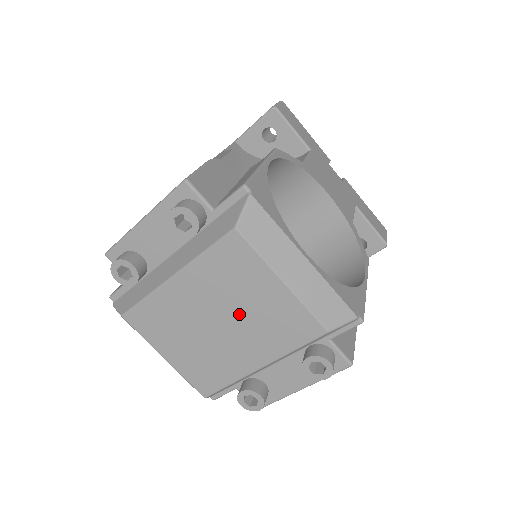
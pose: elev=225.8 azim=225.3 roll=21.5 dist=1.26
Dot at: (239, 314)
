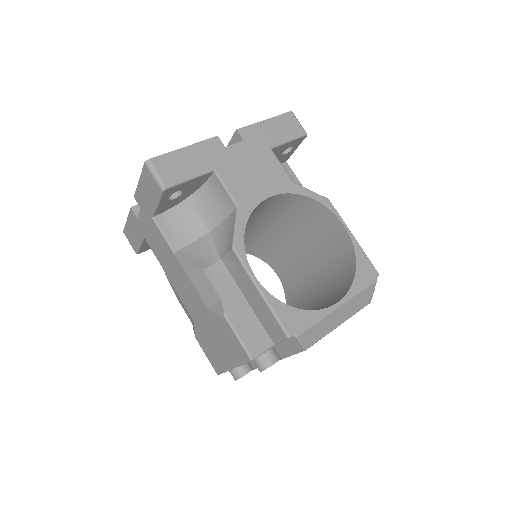
Dot at: occluded
